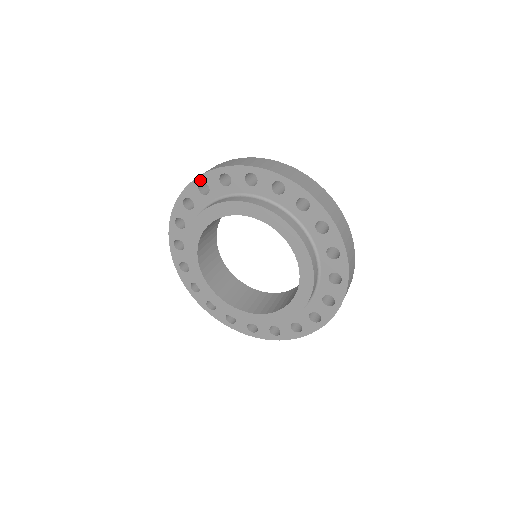
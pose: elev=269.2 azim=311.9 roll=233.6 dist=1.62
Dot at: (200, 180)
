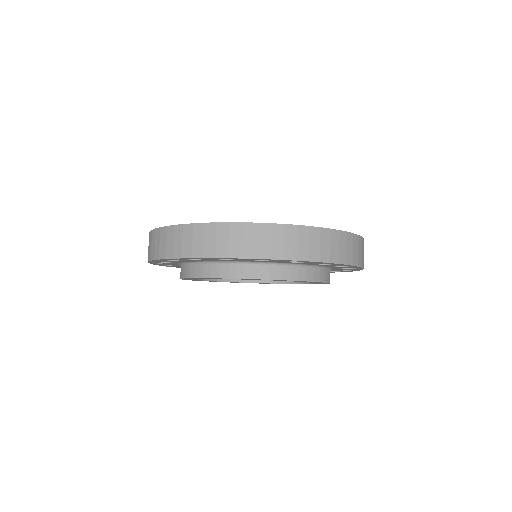
Dot at: (153, 261)
